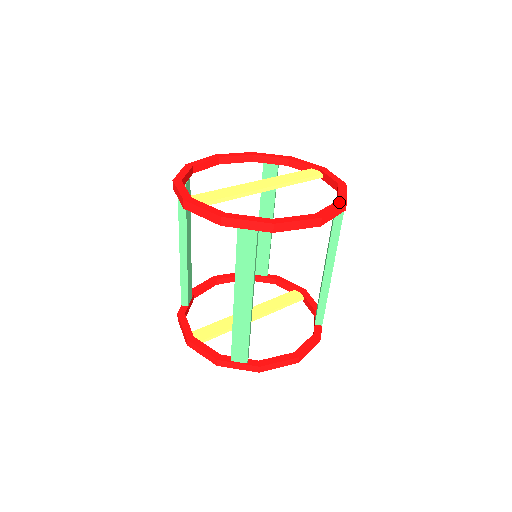
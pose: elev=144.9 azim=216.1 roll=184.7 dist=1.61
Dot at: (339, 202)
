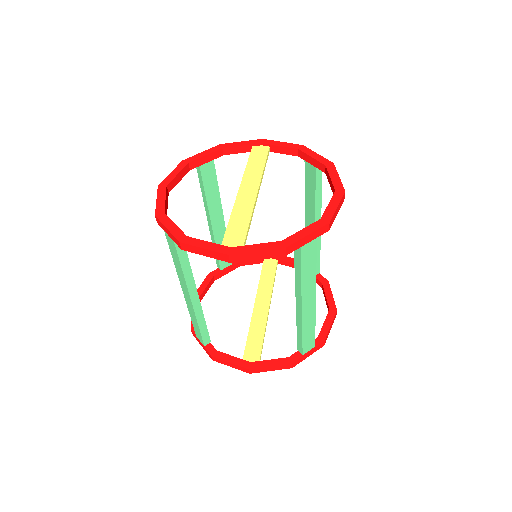
Dot at: (330, 167)
